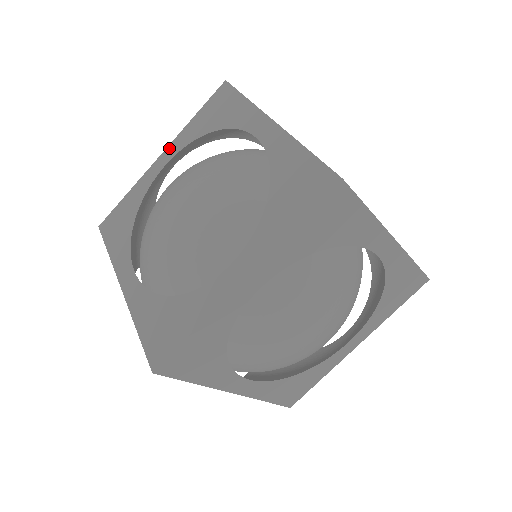
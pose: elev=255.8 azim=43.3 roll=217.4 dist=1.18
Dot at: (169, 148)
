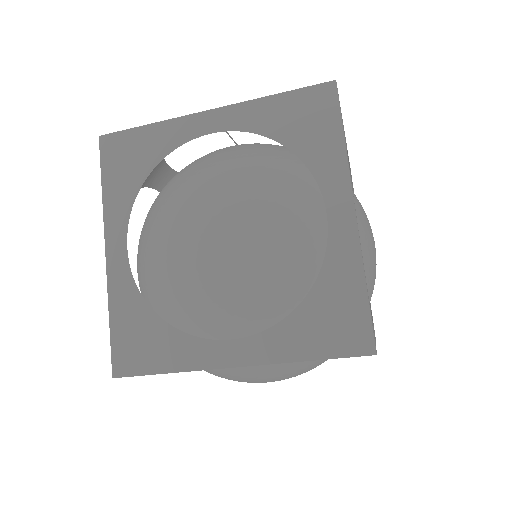
Dot at: (109, 235)
